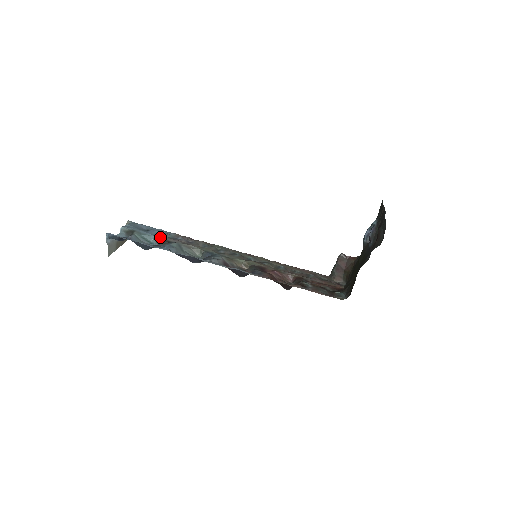
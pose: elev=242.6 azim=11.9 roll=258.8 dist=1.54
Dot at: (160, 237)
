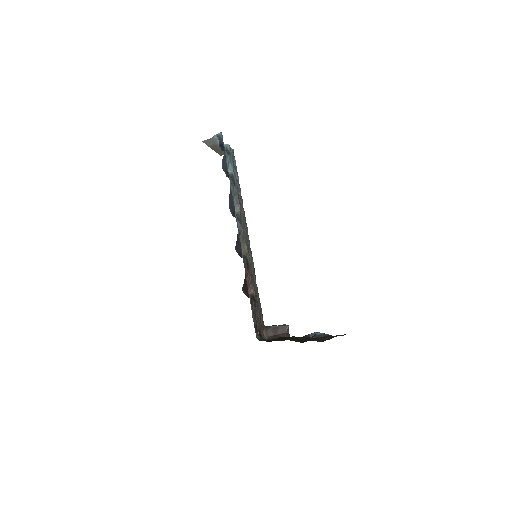
Dot at: occluded
